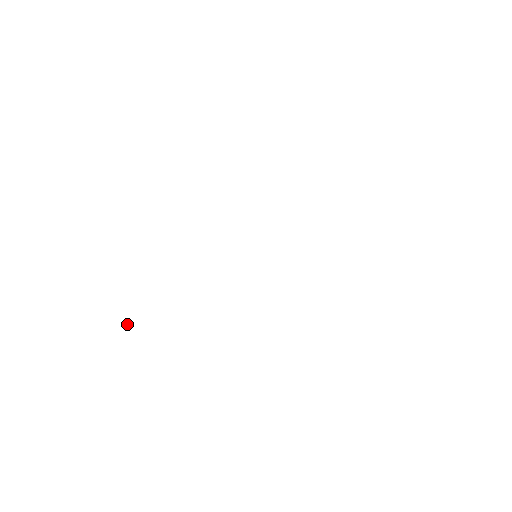
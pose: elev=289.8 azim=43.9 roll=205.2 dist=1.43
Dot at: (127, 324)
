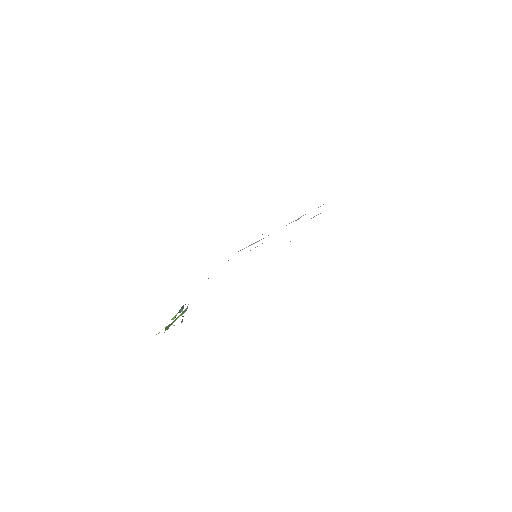
Dot at: occluded
